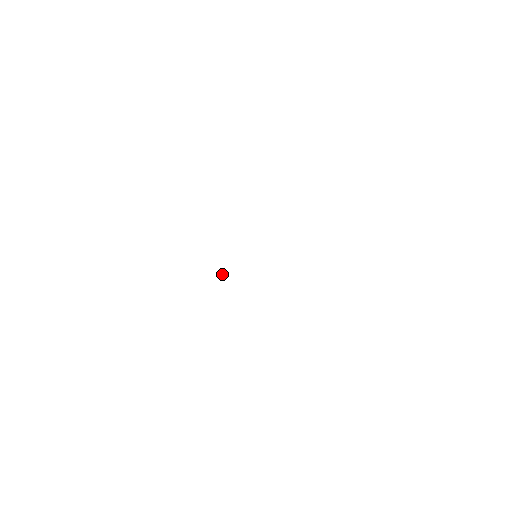
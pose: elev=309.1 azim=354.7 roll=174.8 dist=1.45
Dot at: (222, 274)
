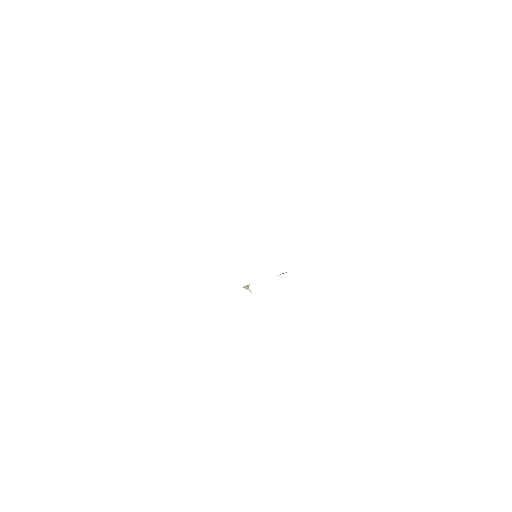
Dot at: (248, 288)
